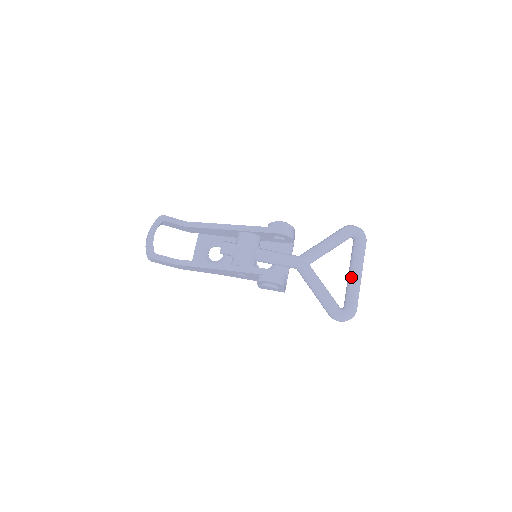
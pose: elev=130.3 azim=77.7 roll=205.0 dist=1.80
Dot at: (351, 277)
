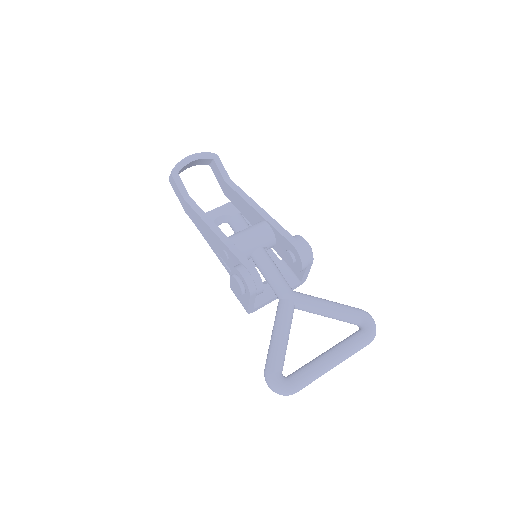
Dot at: (322, 356)
